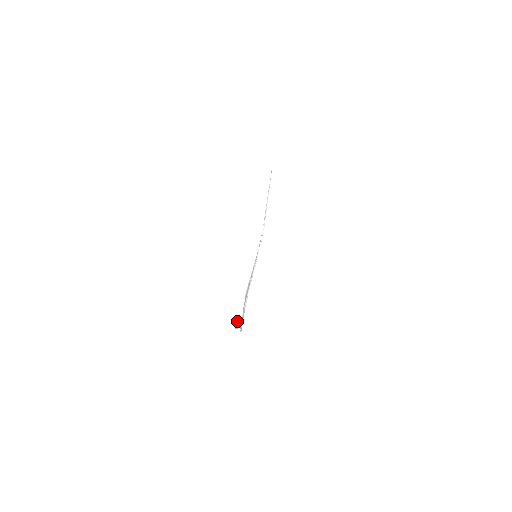
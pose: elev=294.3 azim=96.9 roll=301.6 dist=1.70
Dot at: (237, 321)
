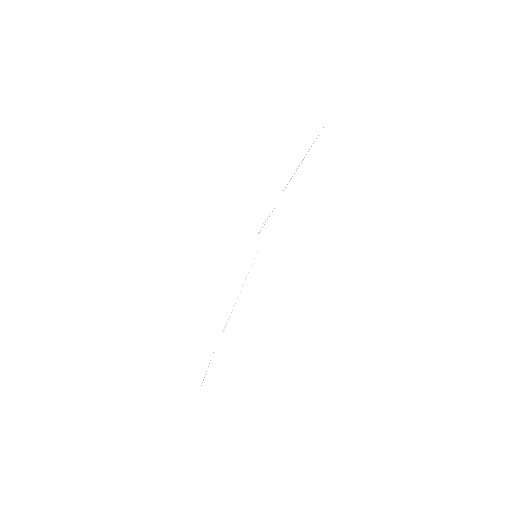
Dot at: occluded
